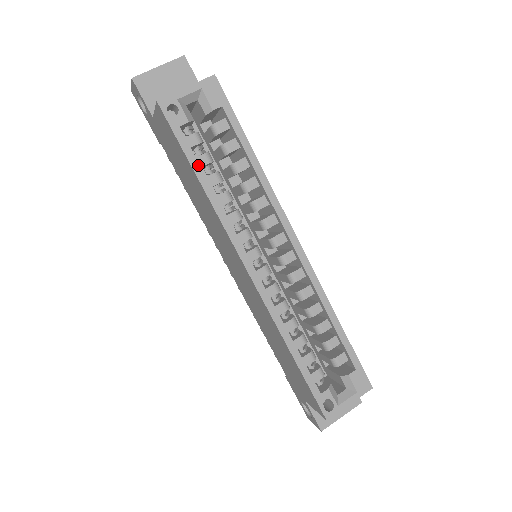
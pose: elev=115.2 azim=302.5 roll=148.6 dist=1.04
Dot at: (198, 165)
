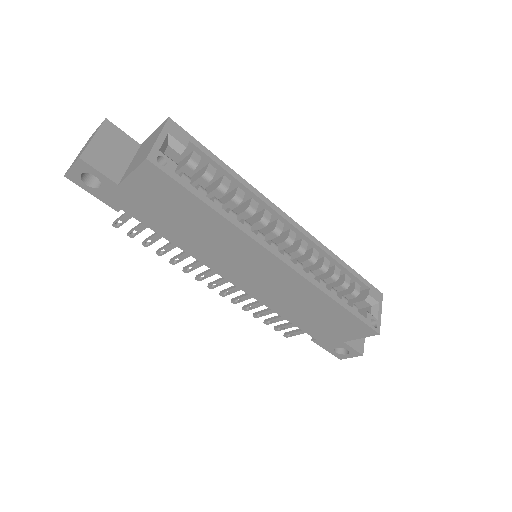
Dot at: (205, 197)
